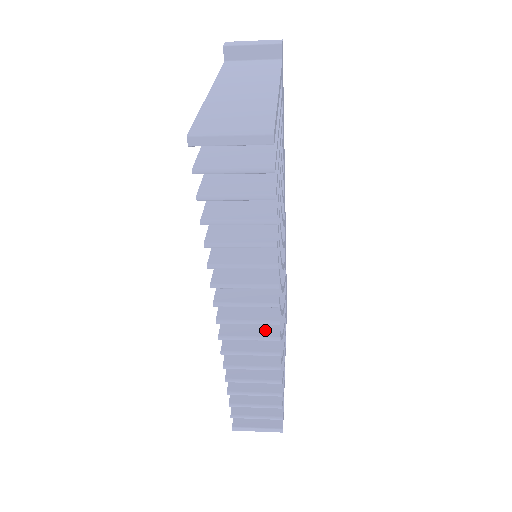
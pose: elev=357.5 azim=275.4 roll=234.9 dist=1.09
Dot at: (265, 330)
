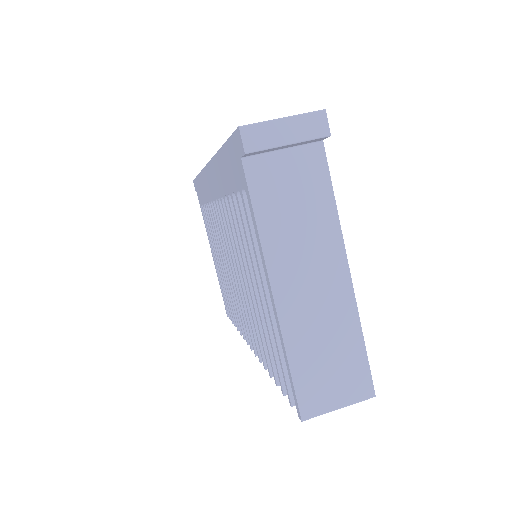
Dot at: occluded
